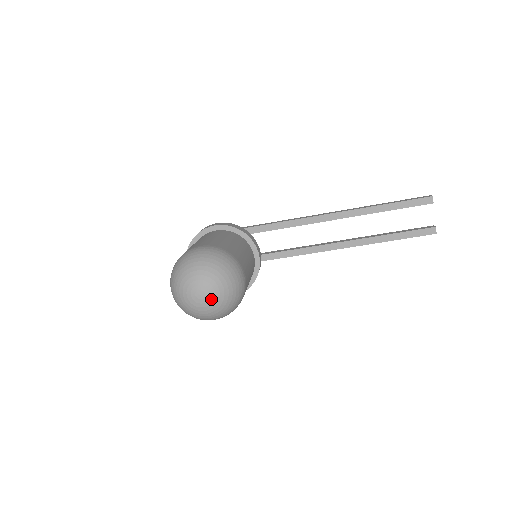
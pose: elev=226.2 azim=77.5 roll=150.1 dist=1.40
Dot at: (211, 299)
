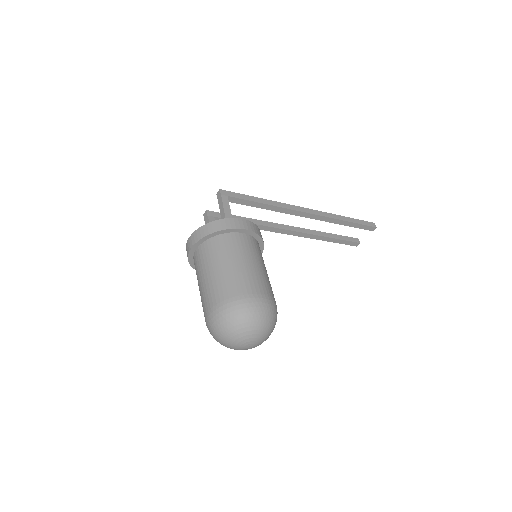
Dot at: occluded
